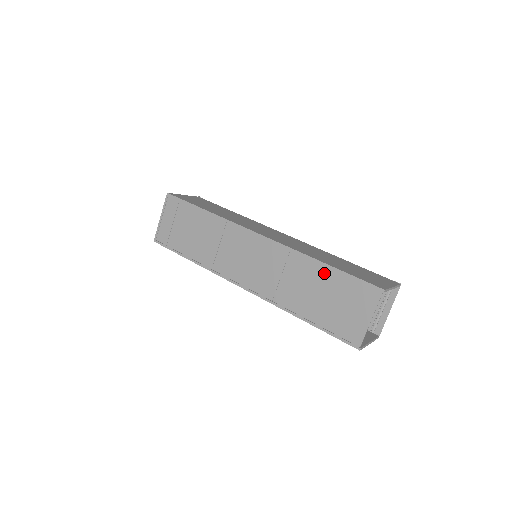
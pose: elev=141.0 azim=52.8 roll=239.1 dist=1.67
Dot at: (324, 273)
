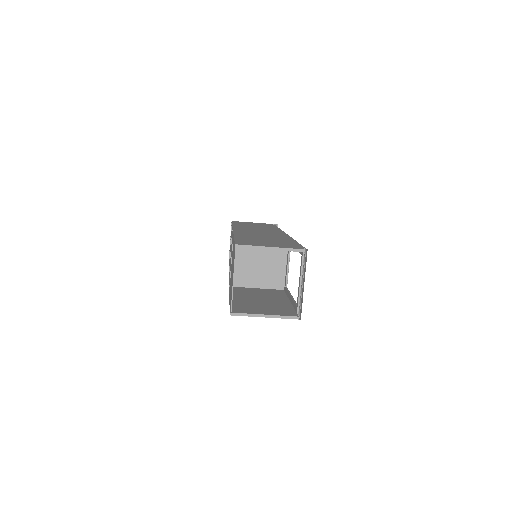
Dot at: occluded
